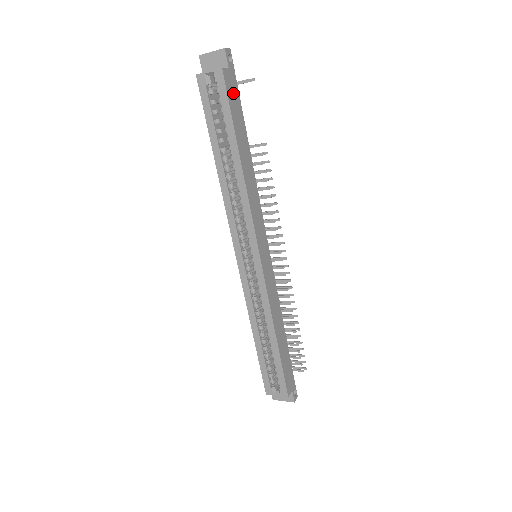
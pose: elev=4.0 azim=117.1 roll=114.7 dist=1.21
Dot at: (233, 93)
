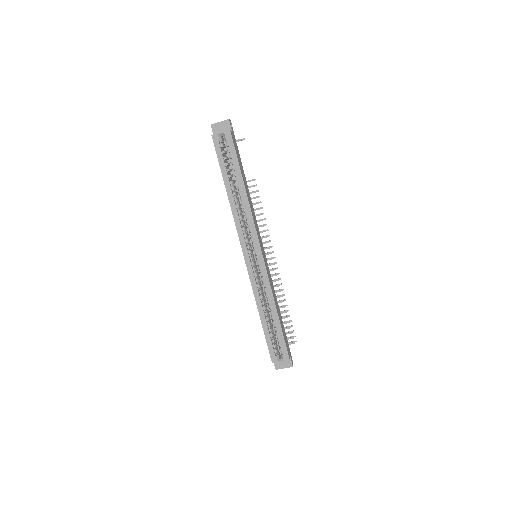
Dot at: (236, 146)
